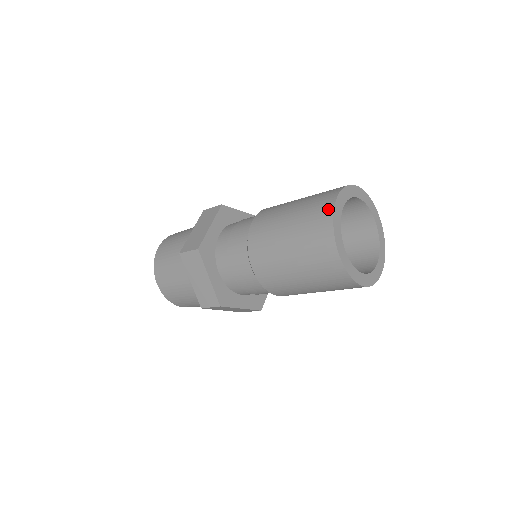
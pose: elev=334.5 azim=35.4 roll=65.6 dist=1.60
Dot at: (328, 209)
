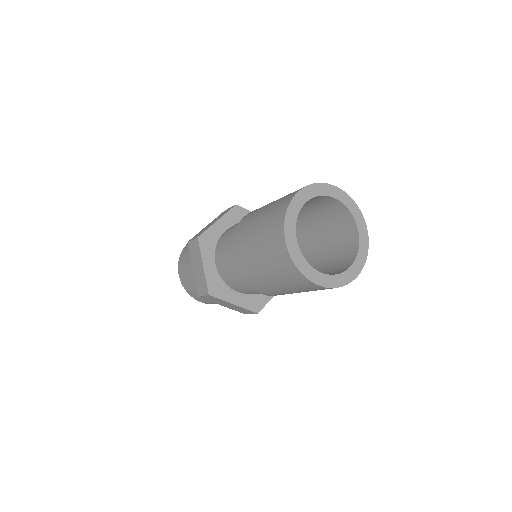
Dot at: (288, 200)
